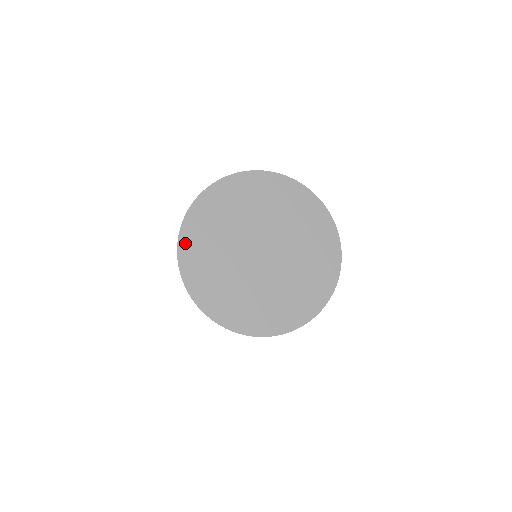
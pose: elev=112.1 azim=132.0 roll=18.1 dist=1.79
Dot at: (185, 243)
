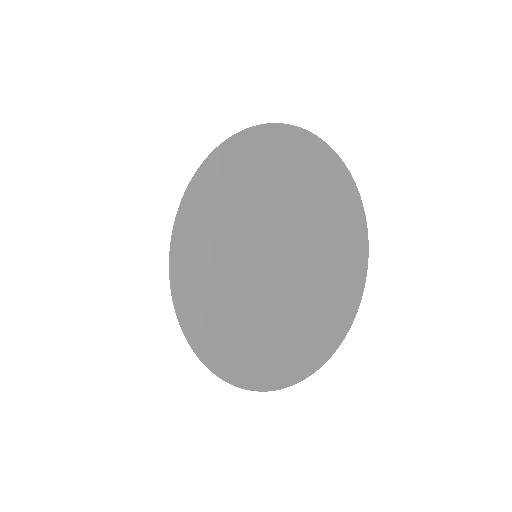
Dot at: (183, 290)
